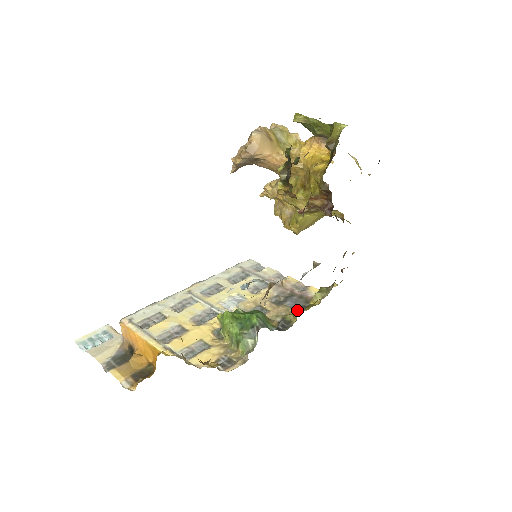
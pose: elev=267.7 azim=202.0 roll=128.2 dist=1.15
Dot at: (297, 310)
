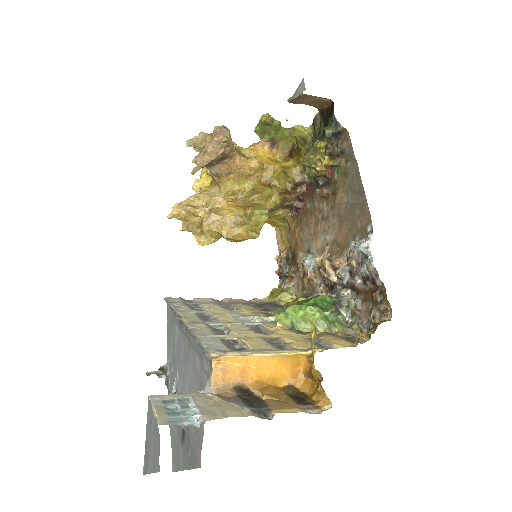
Dot at: occluded
